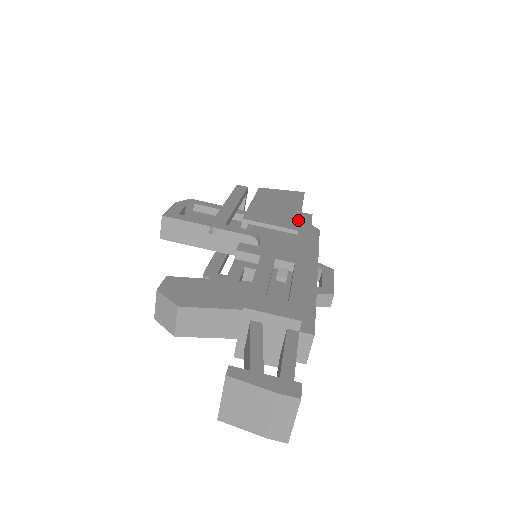
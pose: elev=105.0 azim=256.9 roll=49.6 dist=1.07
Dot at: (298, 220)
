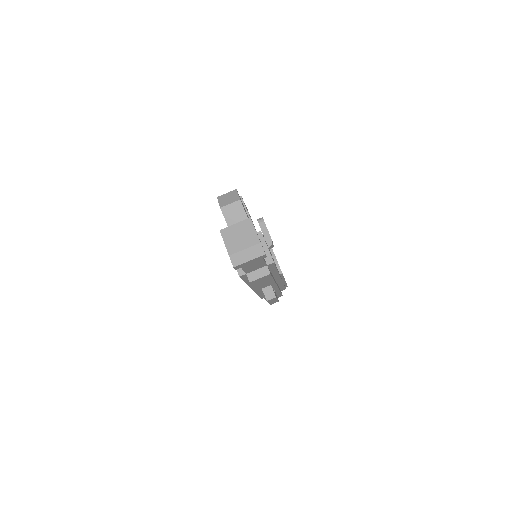
Dot at: occluded
